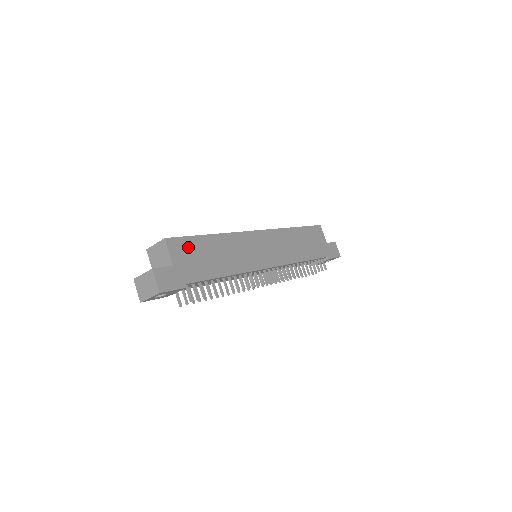
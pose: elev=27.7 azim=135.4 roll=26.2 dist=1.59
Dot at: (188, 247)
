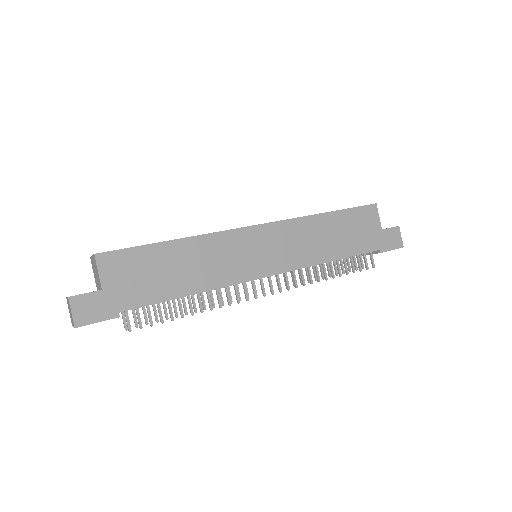
Dot at: (131, 262)
